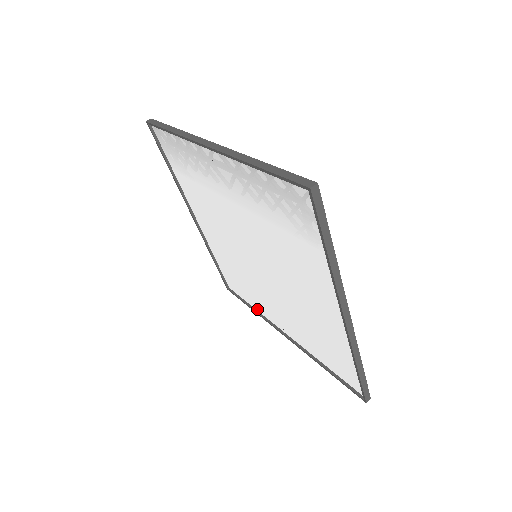
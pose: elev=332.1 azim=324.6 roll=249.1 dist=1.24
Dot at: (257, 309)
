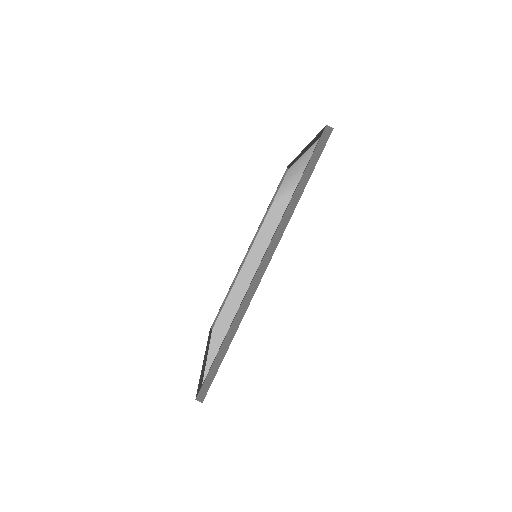
Dot at: (211, 339)
